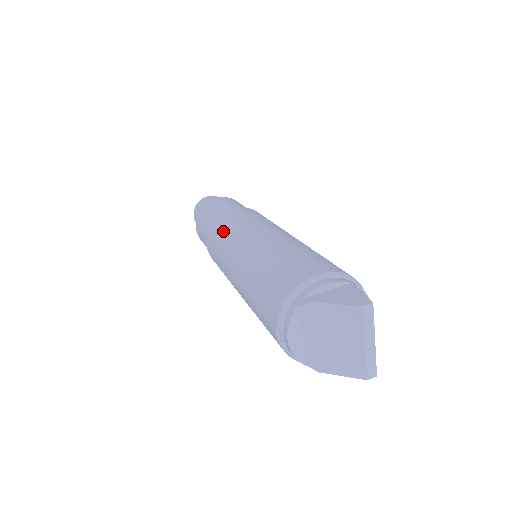
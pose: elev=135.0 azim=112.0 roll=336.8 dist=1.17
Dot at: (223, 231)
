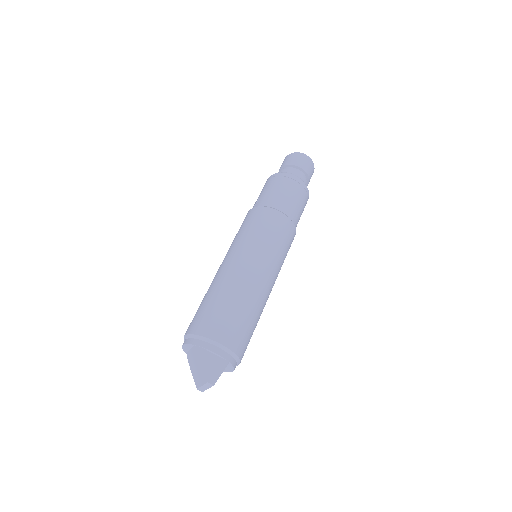
Dot at: (252, 227)
